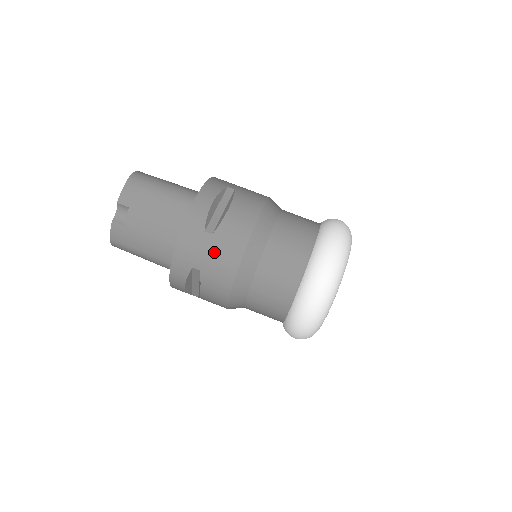
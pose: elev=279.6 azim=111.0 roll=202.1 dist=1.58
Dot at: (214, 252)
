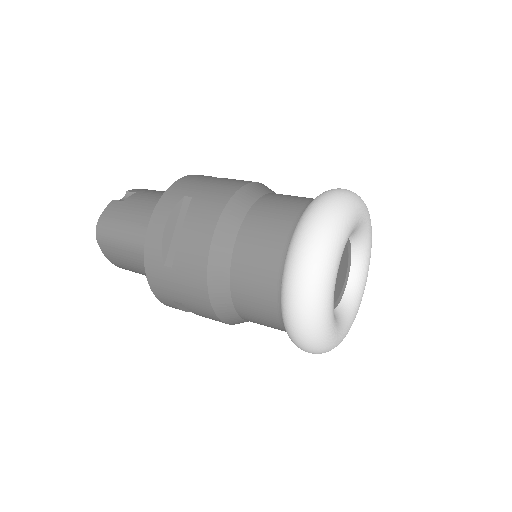
Dot at: (214, 184)
